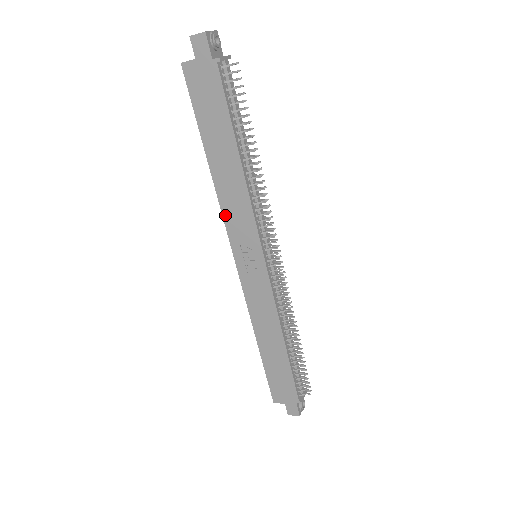
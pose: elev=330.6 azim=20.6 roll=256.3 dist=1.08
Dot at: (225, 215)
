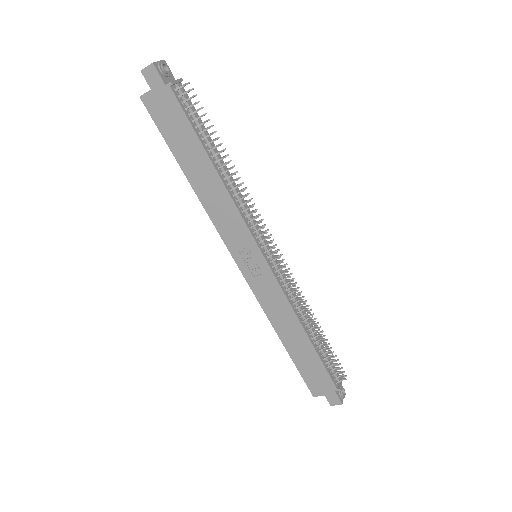
Dot at: (216, 224)
